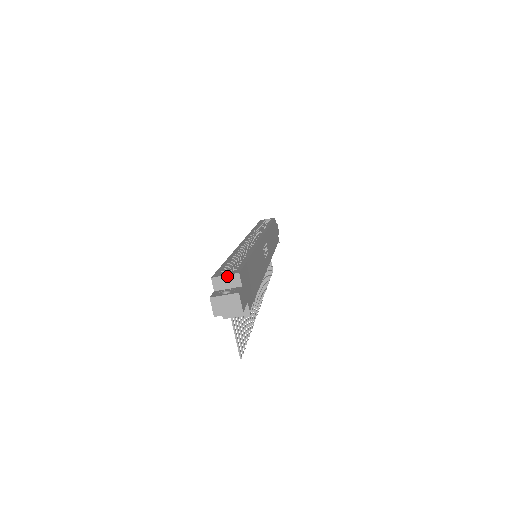
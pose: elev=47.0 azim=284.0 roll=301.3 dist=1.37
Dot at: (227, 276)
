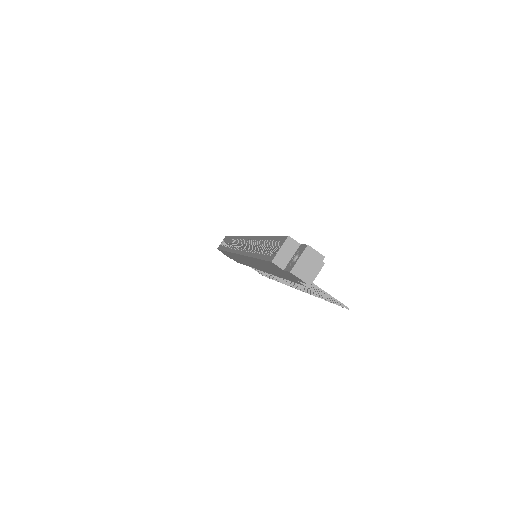
Dot at: (282, 248)
